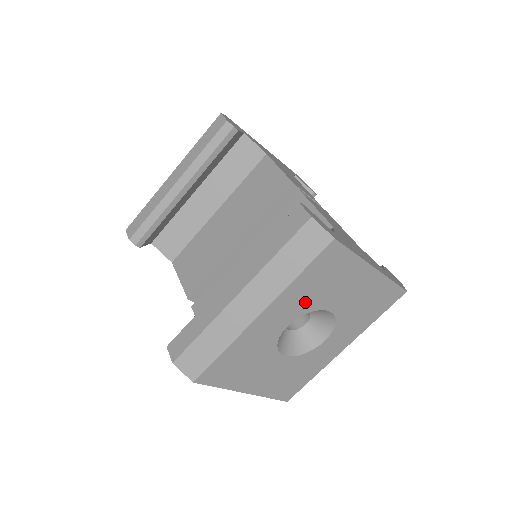
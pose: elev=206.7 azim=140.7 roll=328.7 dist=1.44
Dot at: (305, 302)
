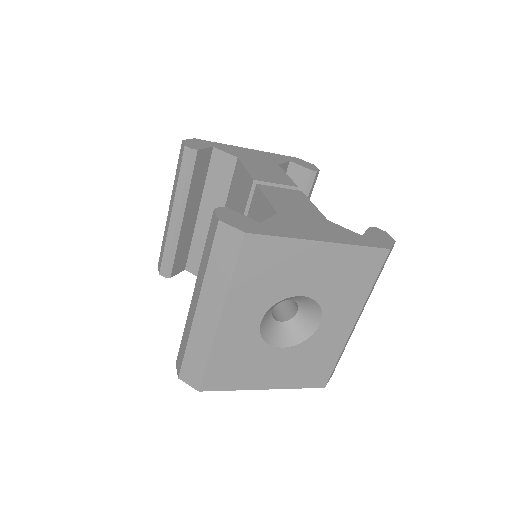
Dot at: (262, 296)
